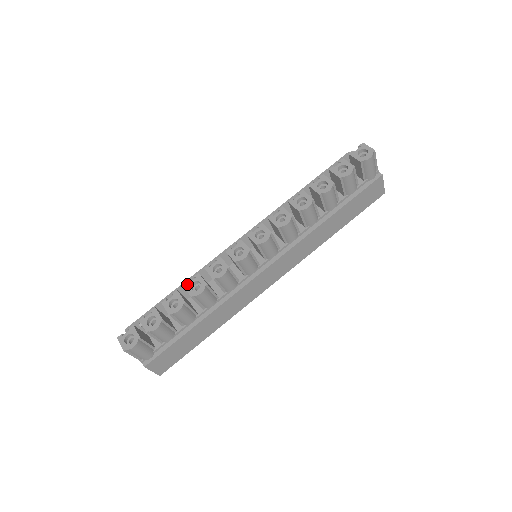
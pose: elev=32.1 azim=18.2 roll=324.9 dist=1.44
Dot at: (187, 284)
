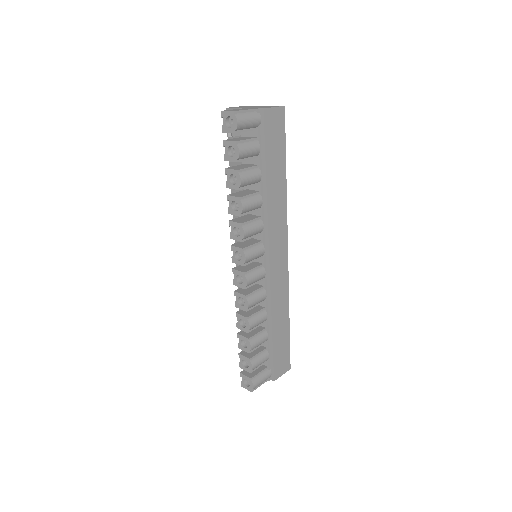
Dot at: (237, 325)
